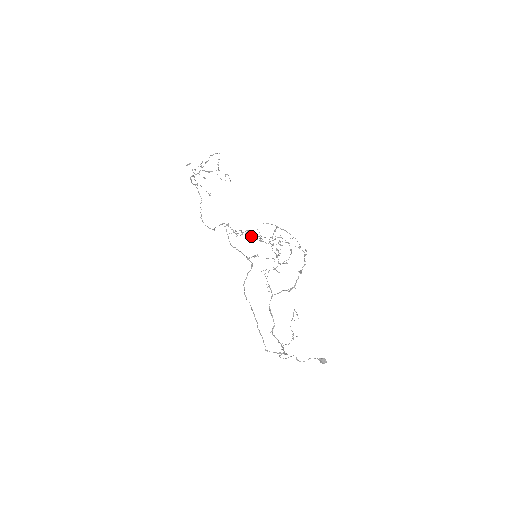
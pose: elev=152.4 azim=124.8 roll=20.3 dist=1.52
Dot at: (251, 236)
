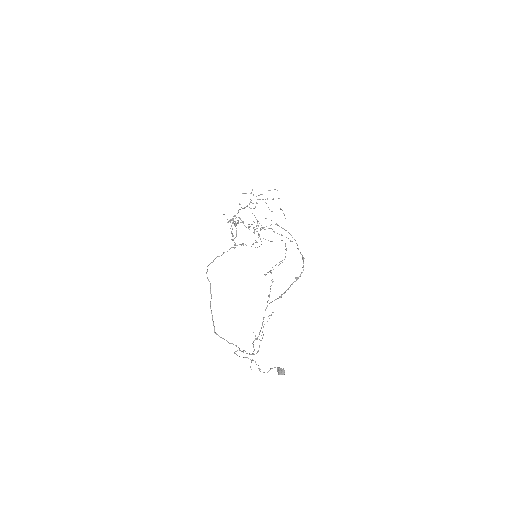
Dot at: (236, 217)
